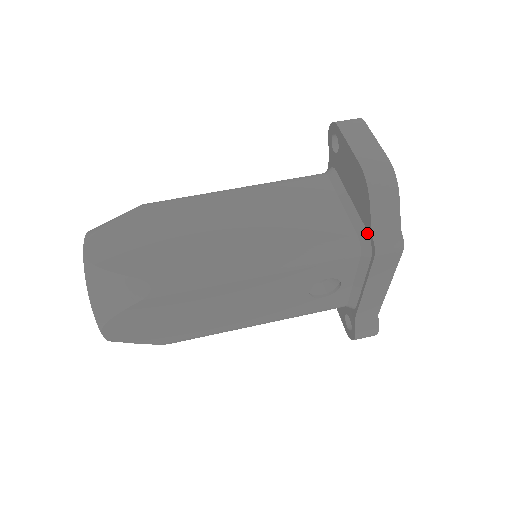
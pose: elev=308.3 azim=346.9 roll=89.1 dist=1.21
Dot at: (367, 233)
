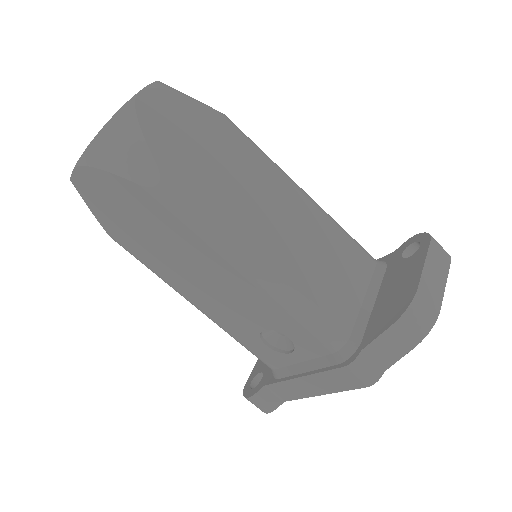
Dot at: (360, 343)
